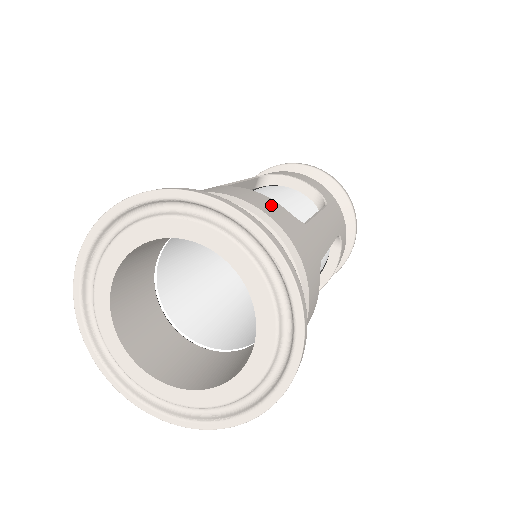
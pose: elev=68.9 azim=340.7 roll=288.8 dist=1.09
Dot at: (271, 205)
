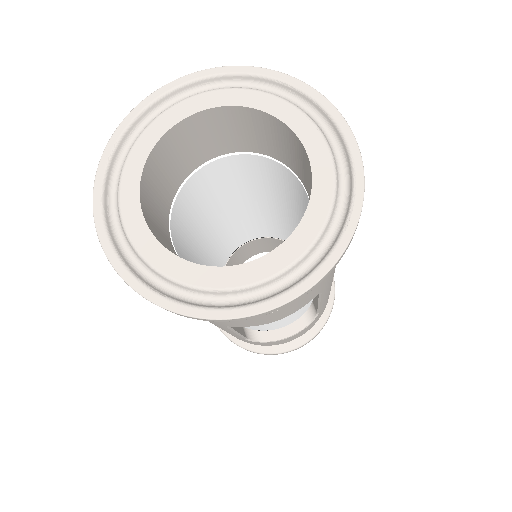
Dot at: occluded
